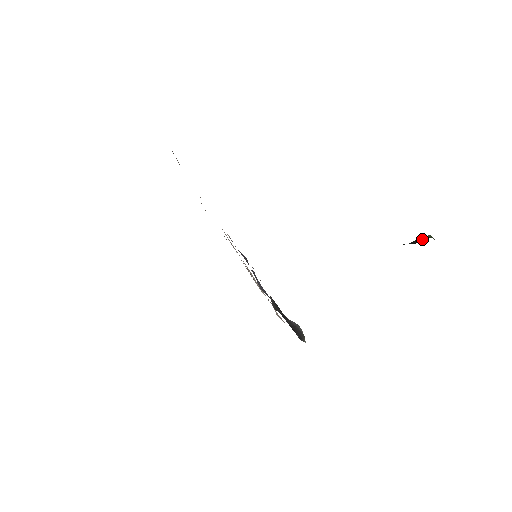
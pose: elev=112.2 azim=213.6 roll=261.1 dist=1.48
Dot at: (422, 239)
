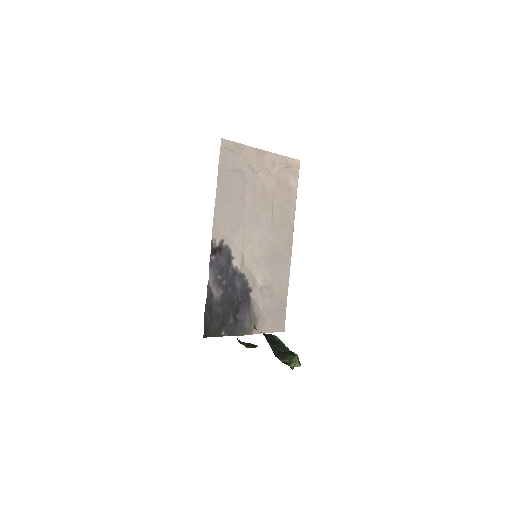
Dot at: (285, 358)
